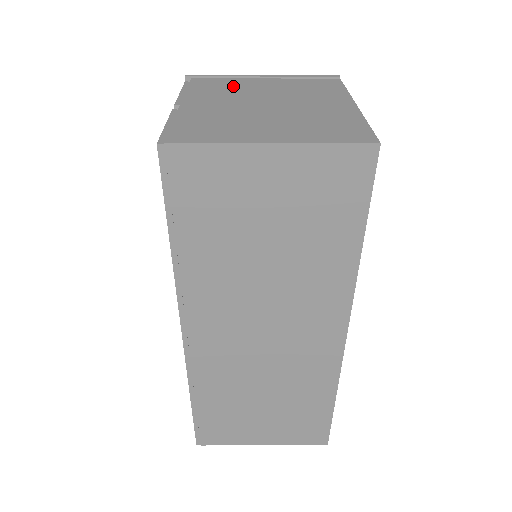
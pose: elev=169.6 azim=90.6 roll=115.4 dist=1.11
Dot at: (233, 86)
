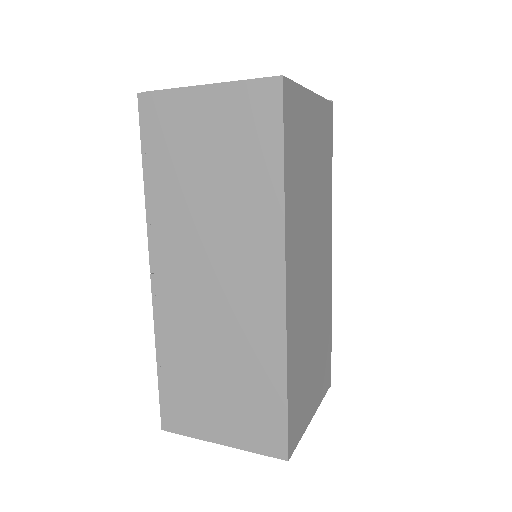
Dot at: occluded
